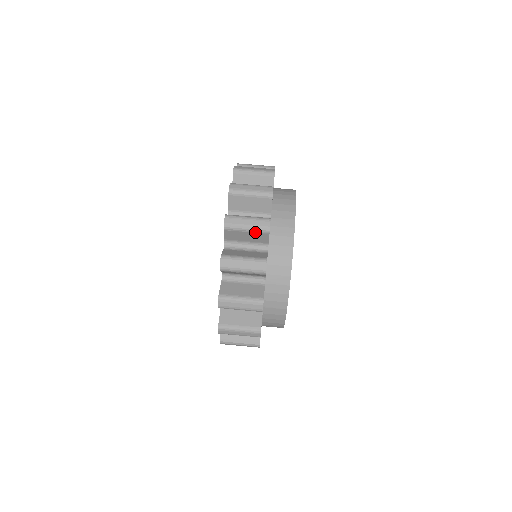
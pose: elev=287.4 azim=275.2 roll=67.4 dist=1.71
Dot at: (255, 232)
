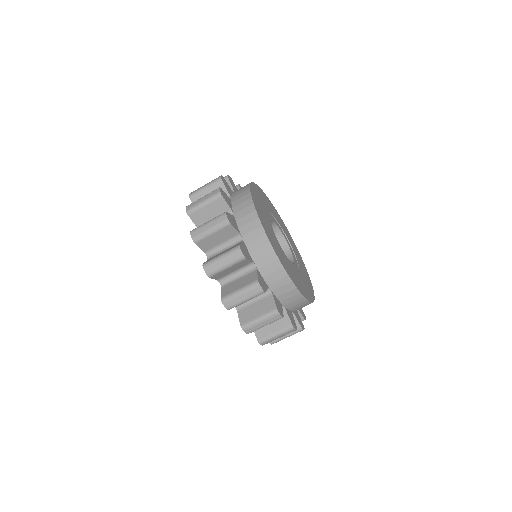
Dot at: (234, 265)
